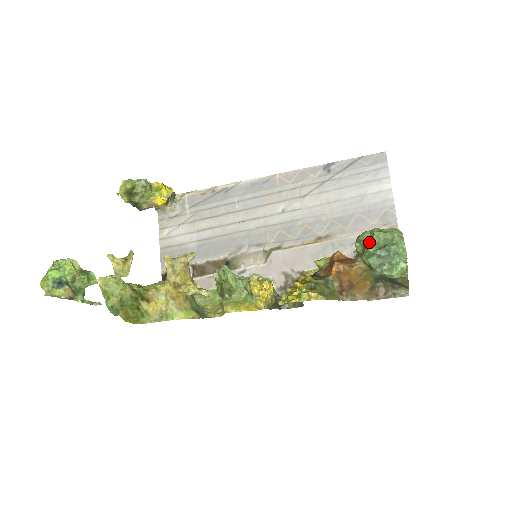
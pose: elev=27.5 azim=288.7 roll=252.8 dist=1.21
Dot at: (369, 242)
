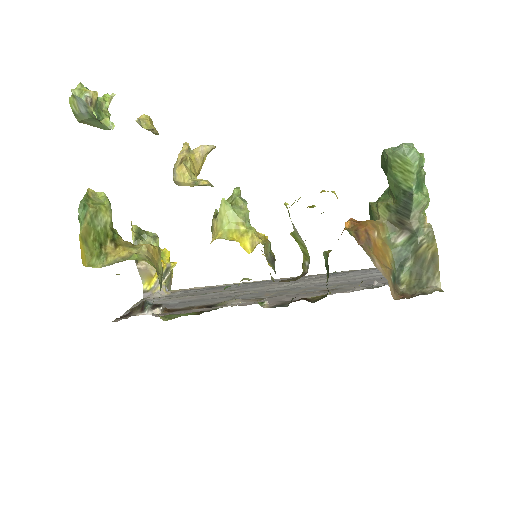
Dot at: occluded
